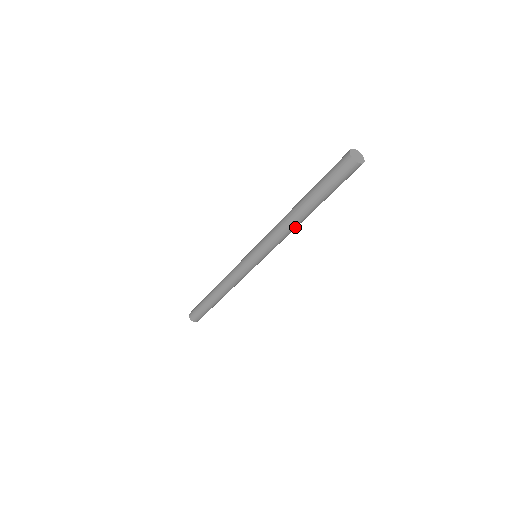
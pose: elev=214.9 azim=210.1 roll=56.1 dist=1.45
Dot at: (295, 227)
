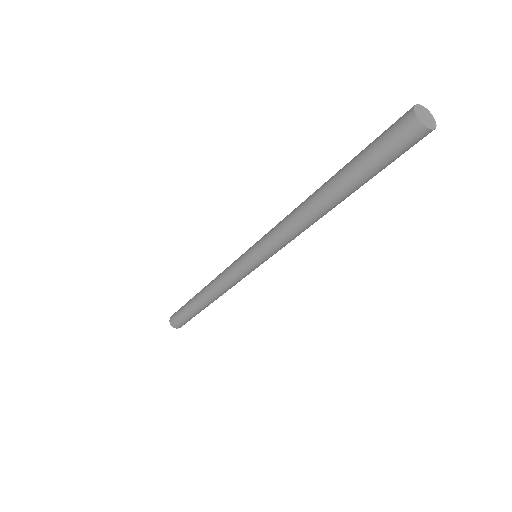
Dot at: (318, 219)
